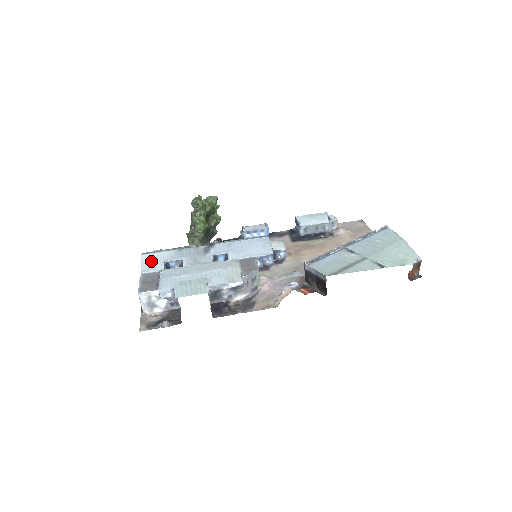
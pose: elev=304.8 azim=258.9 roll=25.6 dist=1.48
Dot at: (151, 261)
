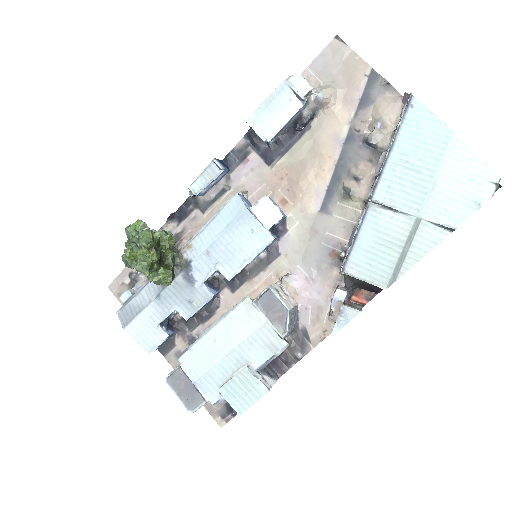
Dot at: (143, 332)
